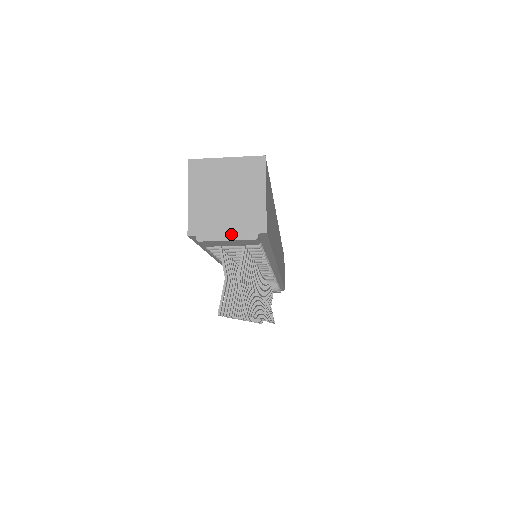
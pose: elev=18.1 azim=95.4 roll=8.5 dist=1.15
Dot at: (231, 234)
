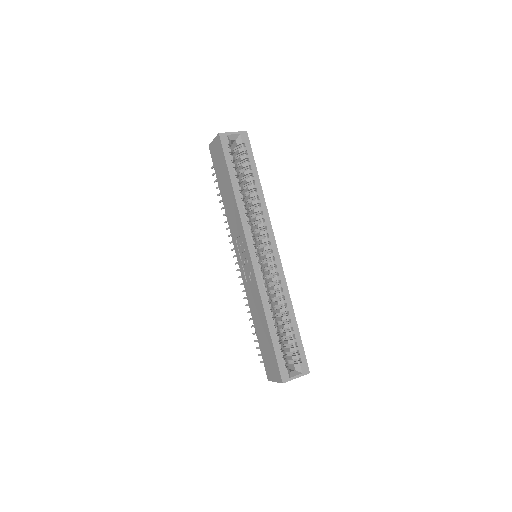
Dot at: occluded
